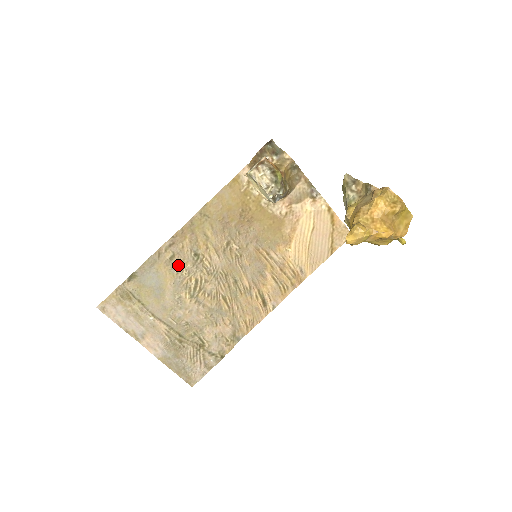
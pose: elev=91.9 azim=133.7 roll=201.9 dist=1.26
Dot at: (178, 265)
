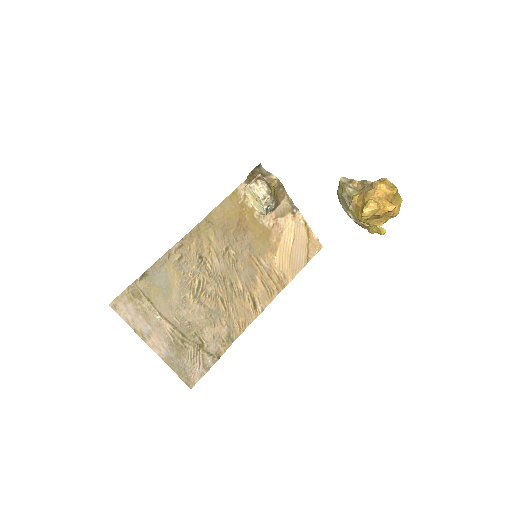
Dot at: (185, 266)
